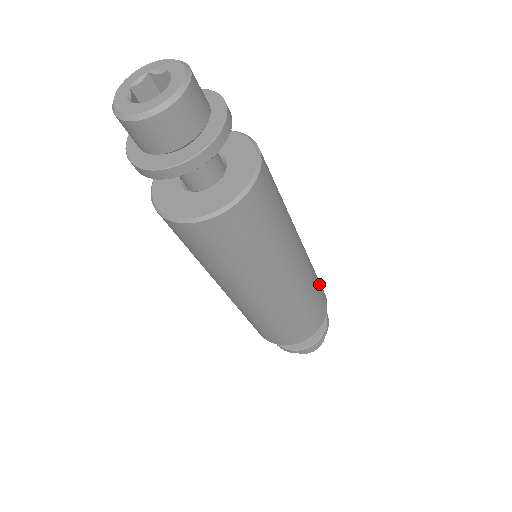
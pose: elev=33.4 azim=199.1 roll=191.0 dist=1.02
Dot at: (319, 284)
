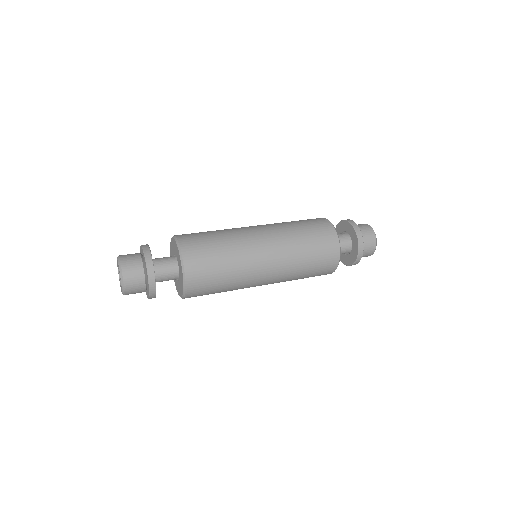
Dot at: (316, 257)
